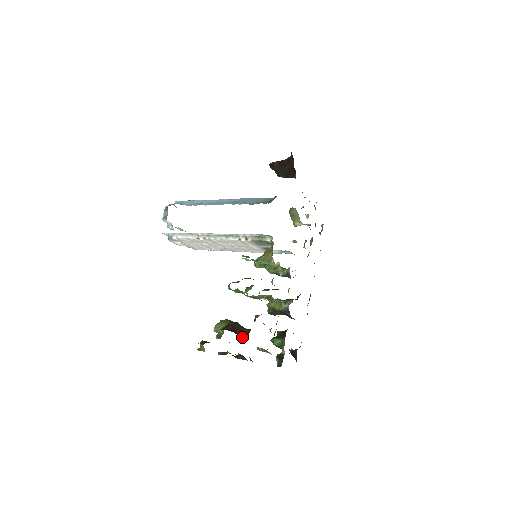
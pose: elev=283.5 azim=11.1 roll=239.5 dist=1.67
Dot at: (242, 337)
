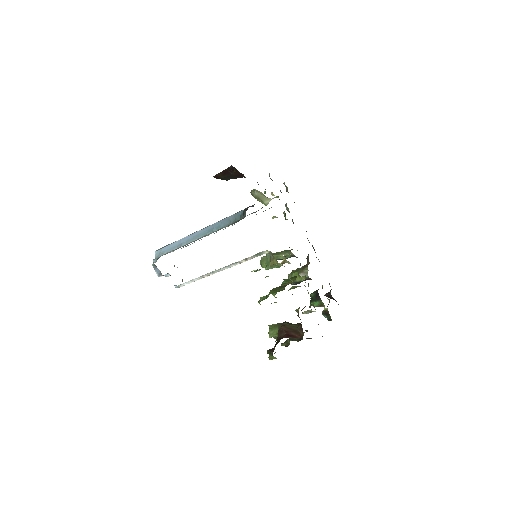
Dot at: occluded
